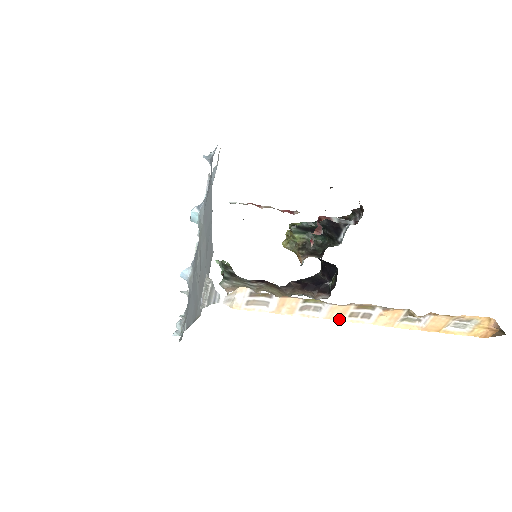
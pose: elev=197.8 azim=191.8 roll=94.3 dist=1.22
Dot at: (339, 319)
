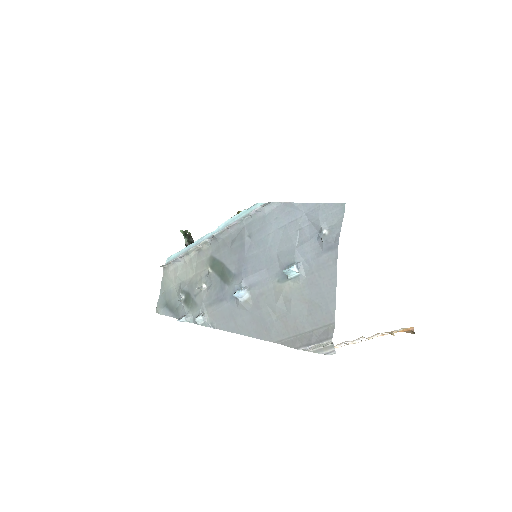
Dot at: occluded
